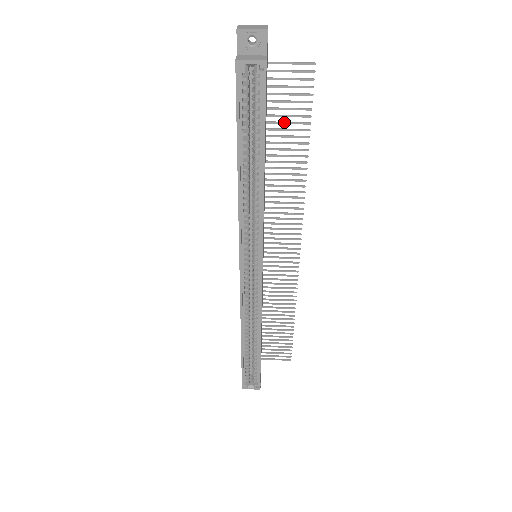
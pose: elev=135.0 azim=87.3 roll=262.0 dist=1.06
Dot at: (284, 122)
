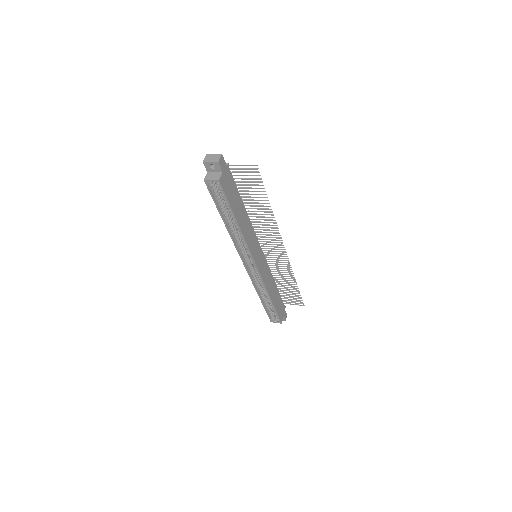
Dot at: (251, 191)
